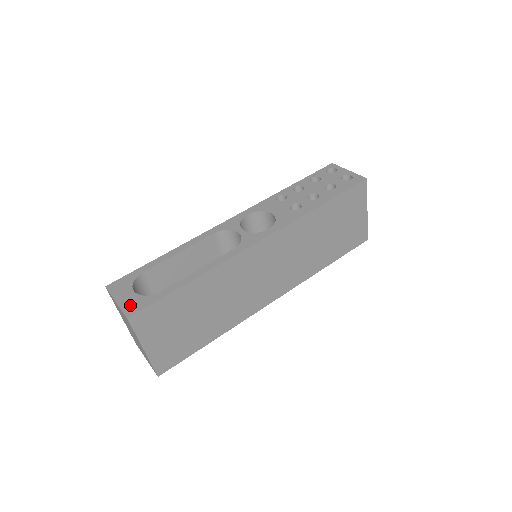
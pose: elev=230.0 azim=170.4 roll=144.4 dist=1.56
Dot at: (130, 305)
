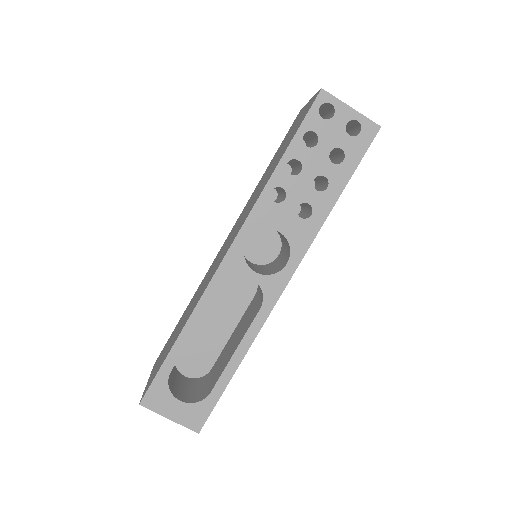
Dot at: (190, 419)
